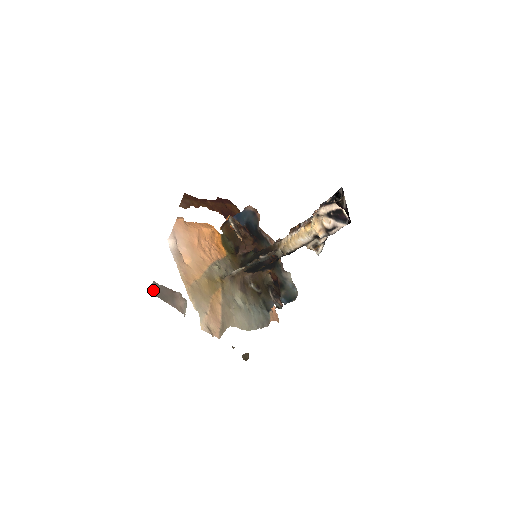
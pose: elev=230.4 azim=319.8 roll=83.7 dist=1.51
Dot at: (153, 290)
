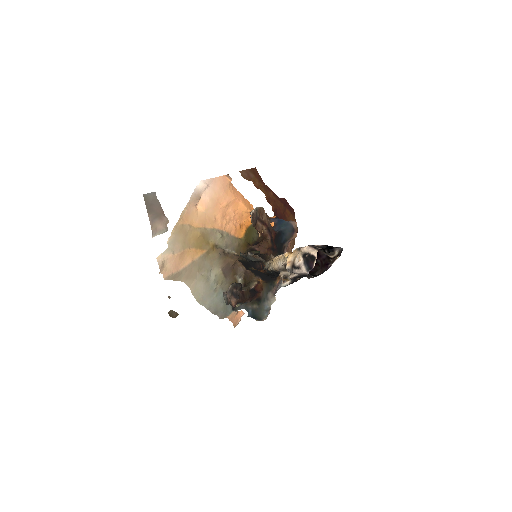
Dot at: (147, 196)
